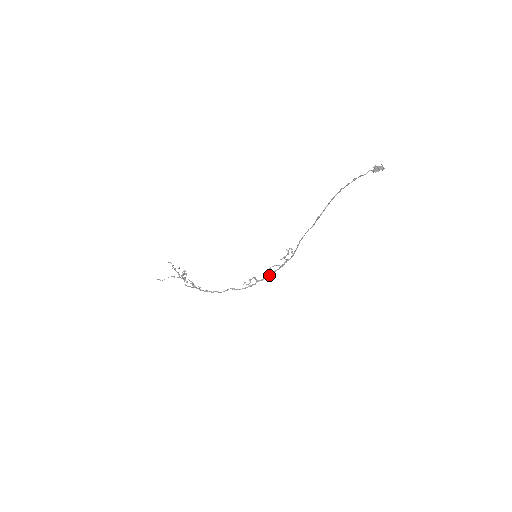
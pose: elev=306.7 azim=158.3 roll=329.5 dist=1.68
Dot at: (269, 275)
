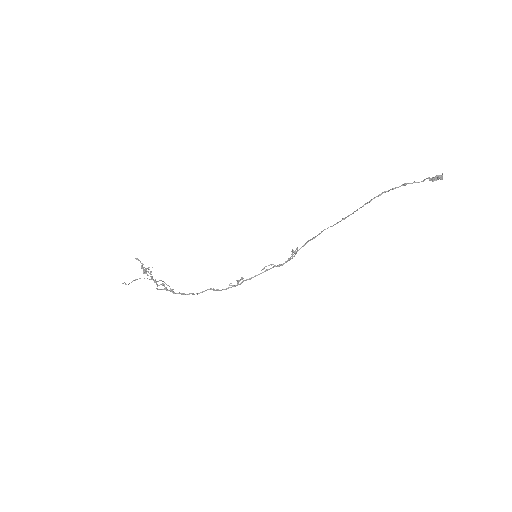
Dot at: (259, 274)
